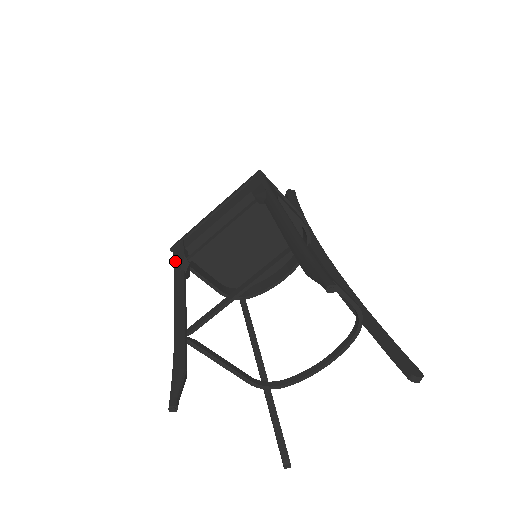
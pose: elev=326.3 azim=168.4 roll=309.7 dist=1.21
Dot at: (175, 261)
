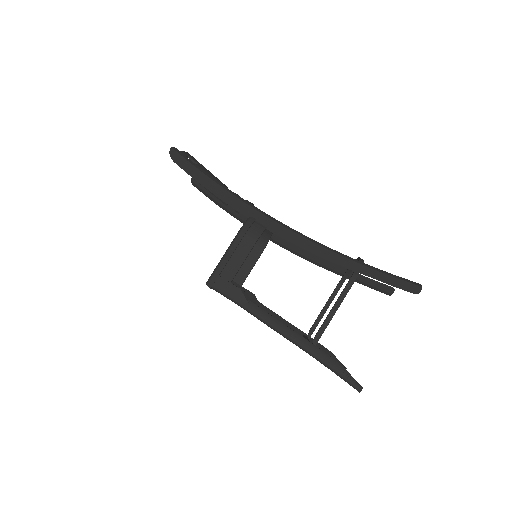
Dot at: occluded
